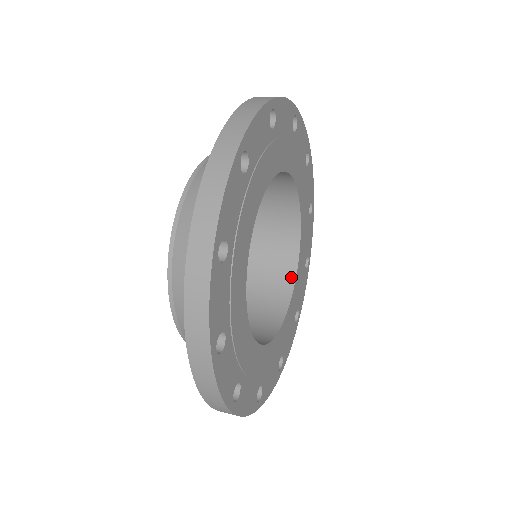
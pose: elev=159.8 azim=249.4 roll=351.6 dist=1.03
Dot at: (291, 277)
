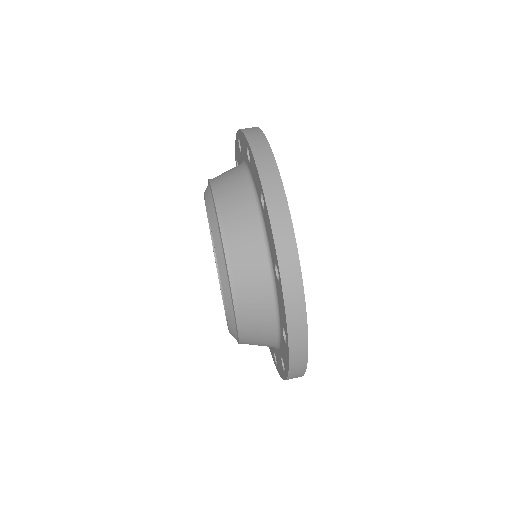
Dot at: occluded
